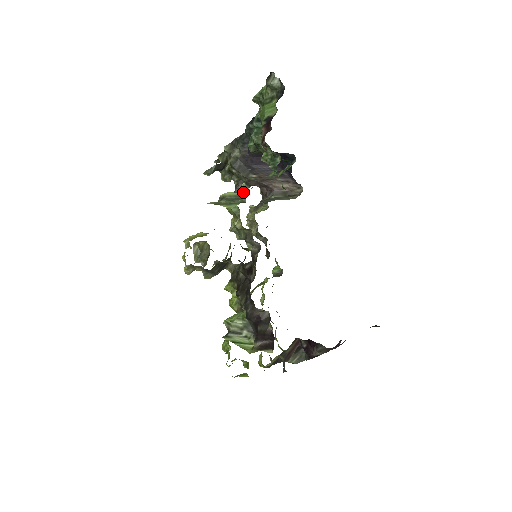
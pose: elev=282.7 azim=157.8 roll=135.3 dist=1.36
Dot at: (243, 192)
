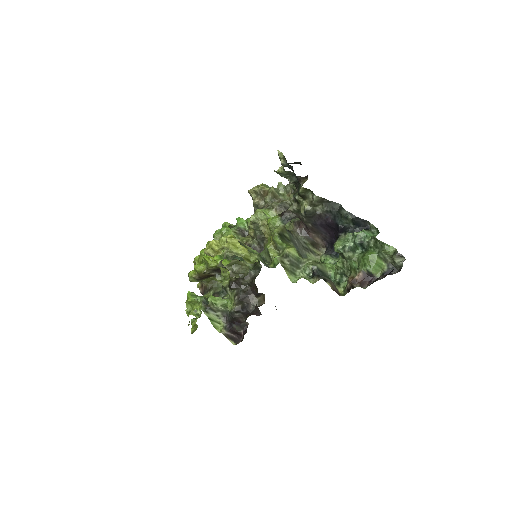
Dot at: occluded
